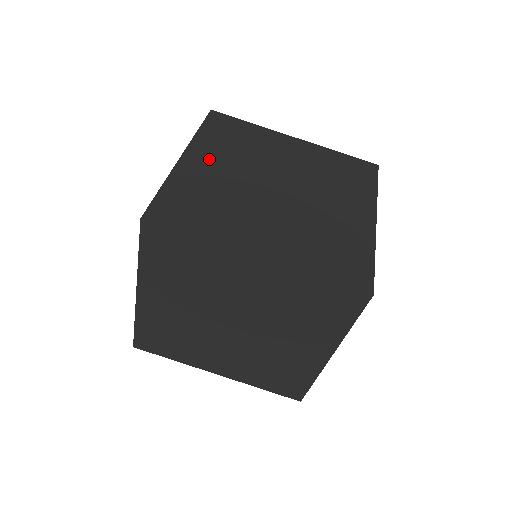
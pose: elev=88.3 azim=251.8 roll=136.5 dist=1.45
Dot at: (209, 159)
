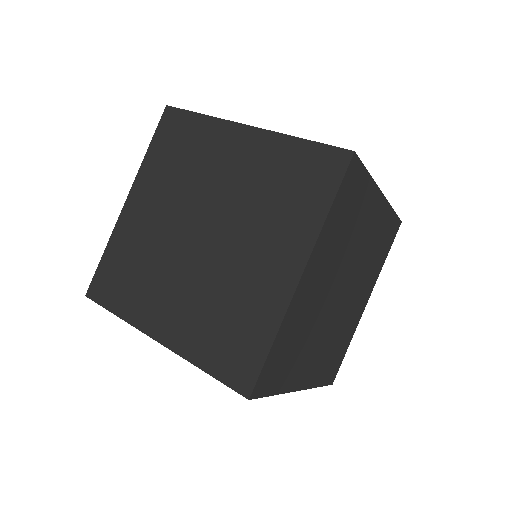
Dot at: occluded
